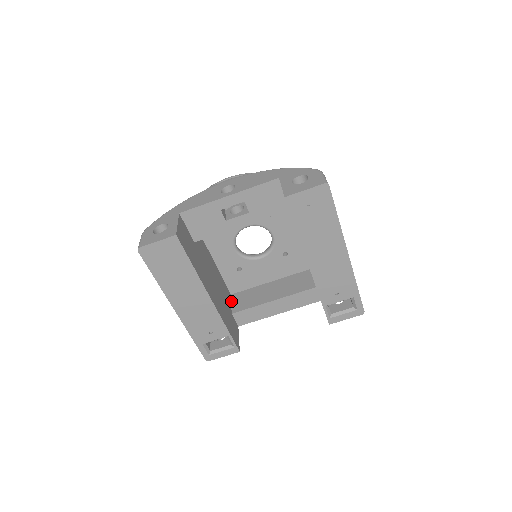
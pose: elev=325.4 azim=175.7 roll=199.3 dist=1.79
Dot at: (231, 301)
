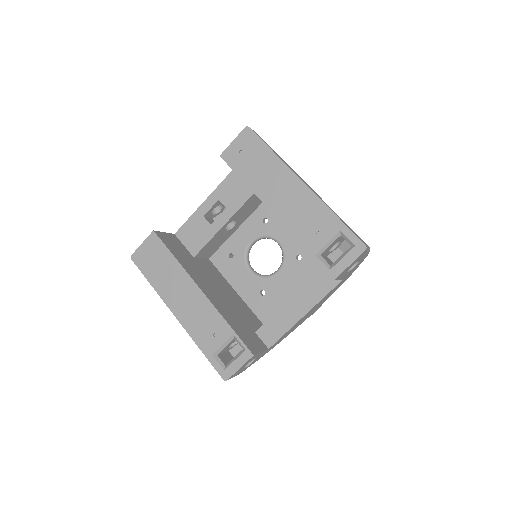
Dot at: occluded
